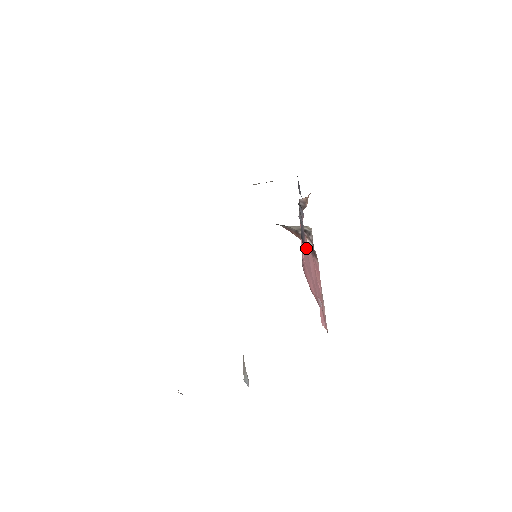
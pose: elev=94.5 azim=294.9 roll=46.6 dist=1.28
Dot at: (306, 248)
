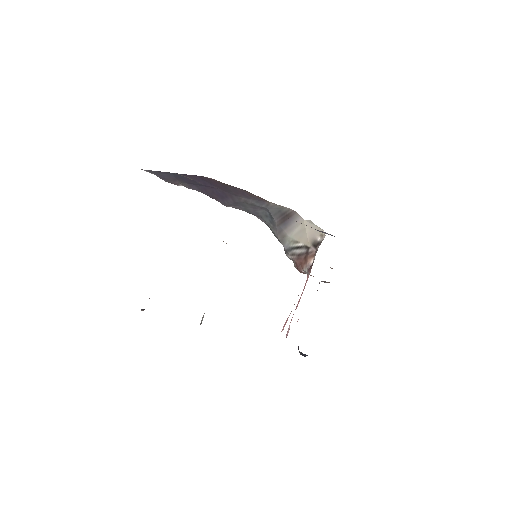
Dot at: occluded
